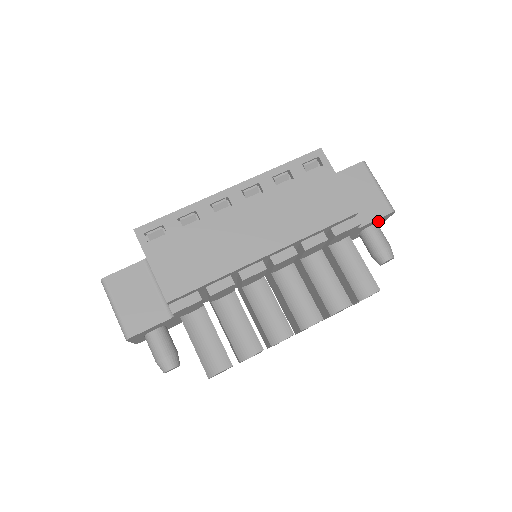
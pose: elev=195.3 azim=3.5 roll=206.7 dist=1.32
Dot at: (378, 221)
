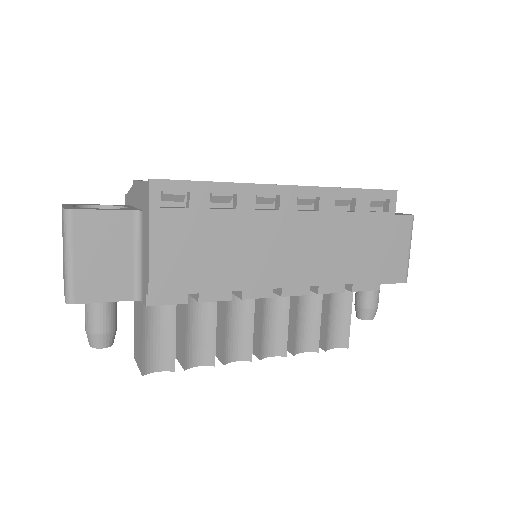
Dot at: occluded
